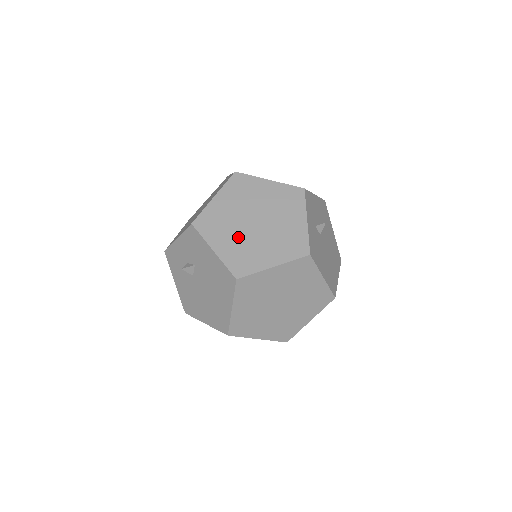
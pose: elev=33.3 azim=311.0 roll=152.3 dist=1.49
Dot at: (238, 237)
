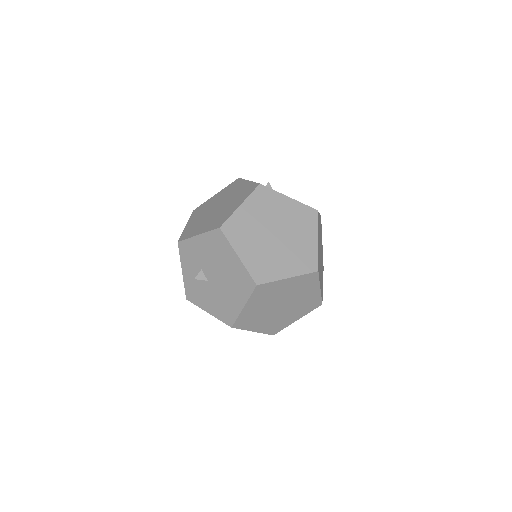
Dot at: (210, 219)
